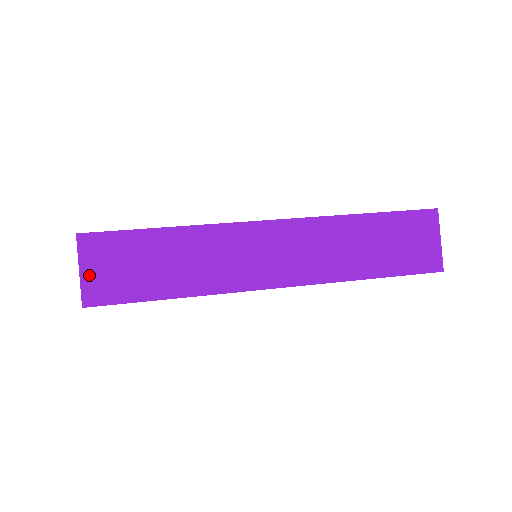
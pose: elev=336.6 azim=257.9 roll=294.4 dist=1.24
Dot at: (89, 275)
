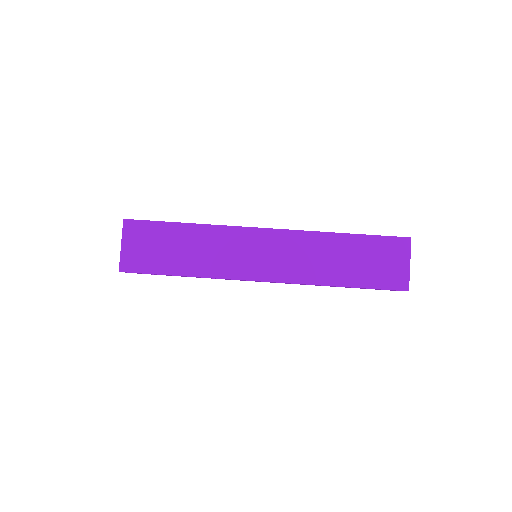
Dot at: (127, 249)
